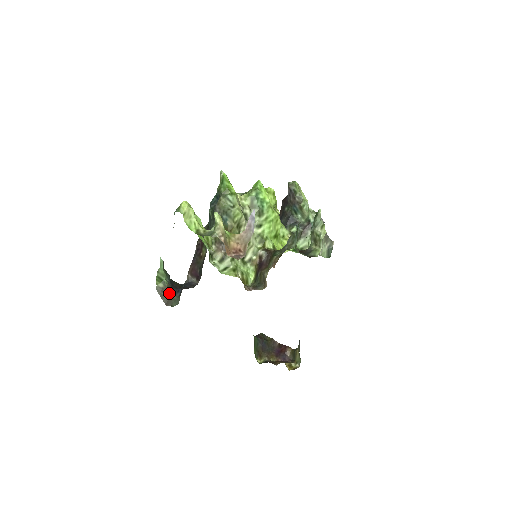
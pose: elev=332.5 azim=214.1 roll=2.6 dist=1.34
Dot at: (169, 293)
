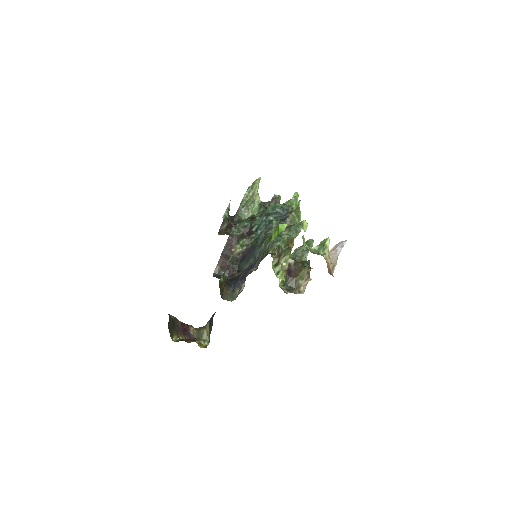
Dot at: (224, 287)
